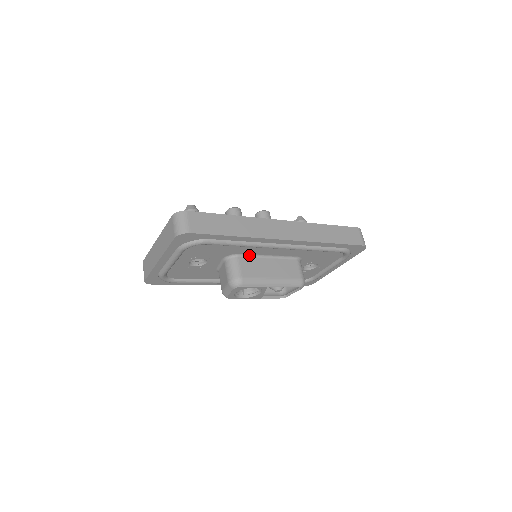
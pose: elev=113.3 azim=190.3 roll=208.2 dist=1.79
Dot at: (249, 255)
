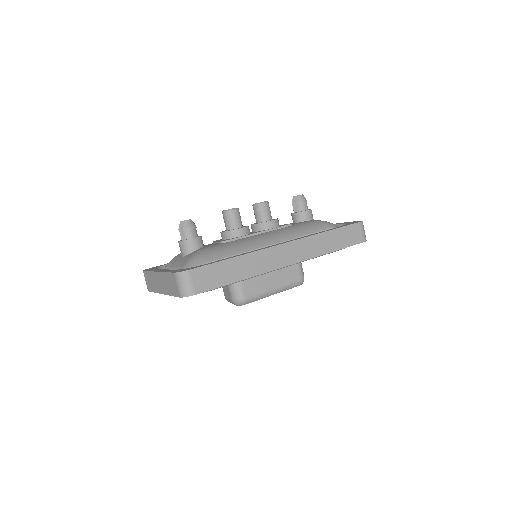
Dot at: occluded
